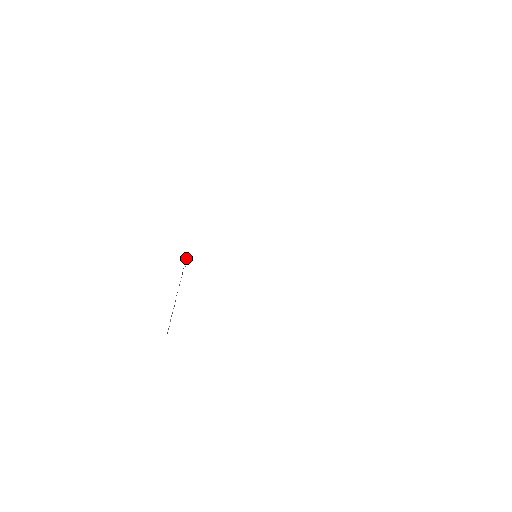
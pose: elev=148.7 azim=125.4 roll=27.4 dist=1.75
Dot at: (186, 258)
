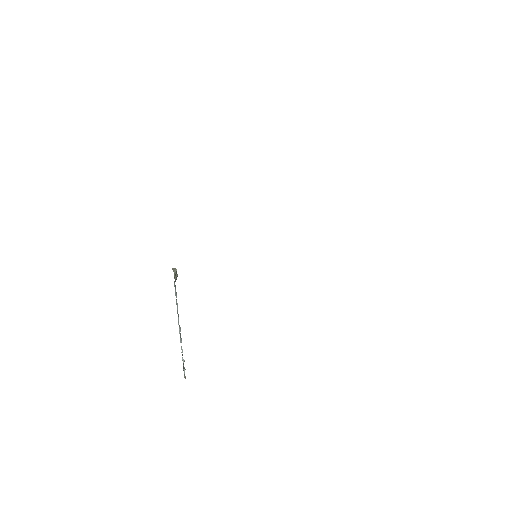
Dot at: (173, 269)
